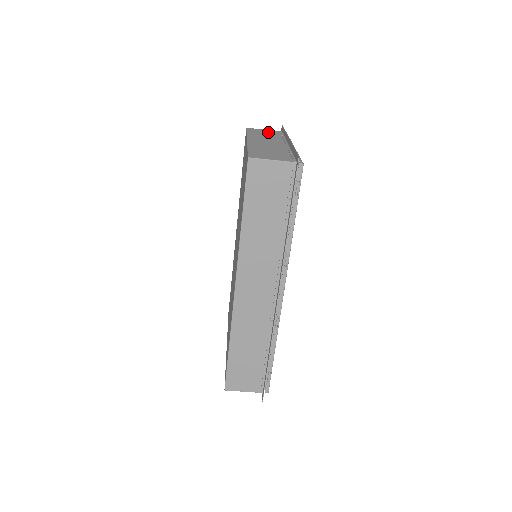
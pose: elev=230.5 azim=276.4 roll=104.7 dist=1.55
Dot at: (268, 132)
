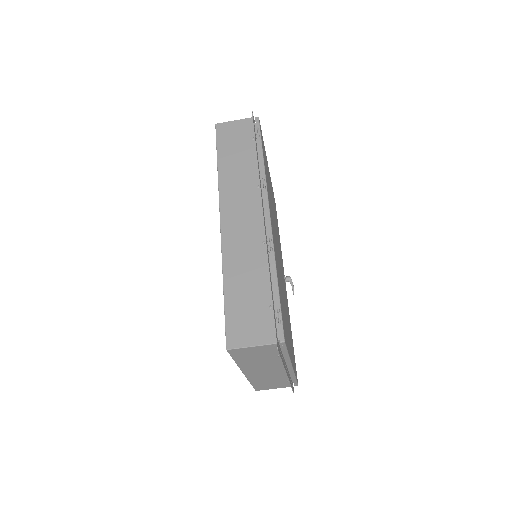
Dot at: occluded
